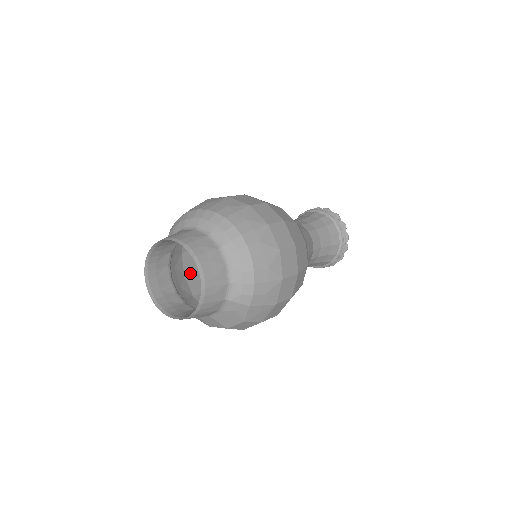
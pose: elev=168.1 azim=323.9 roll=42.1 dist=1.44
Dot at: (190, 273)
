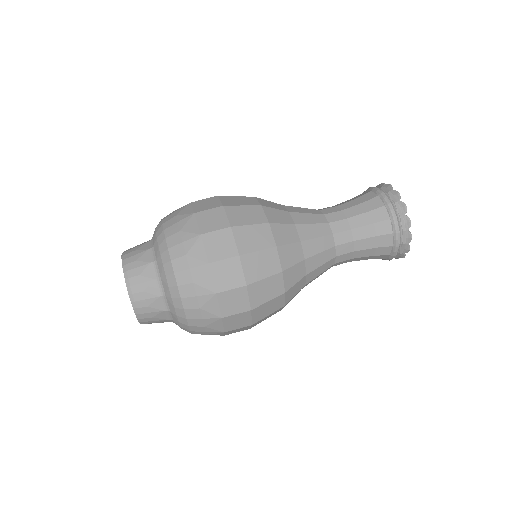
Dot at: occluded
